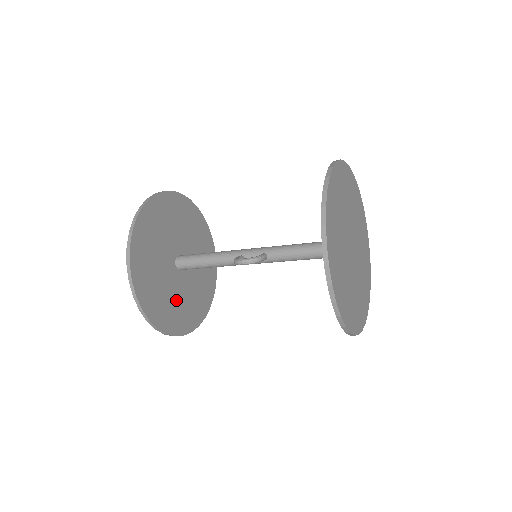
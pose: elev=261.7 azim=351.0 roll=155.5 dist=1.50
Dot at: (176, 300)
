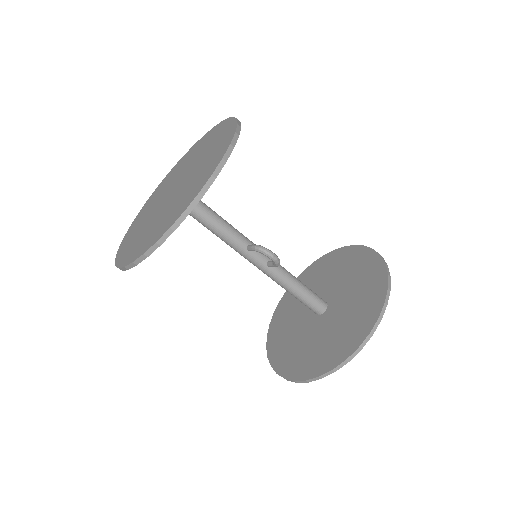
Dot at: occluded
